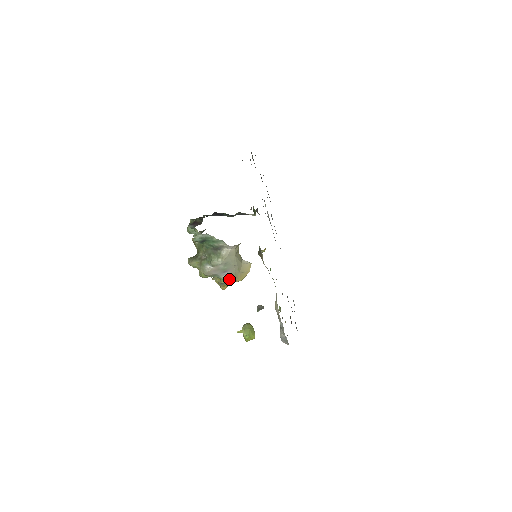
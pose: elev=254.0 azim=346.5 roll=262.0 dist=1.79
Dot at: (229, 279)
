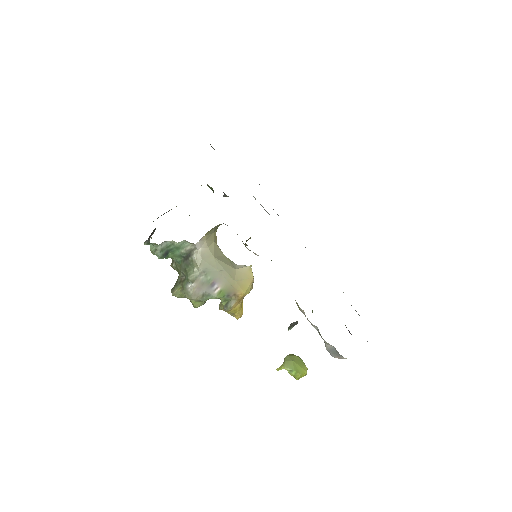
Dot at: (226, 295)
